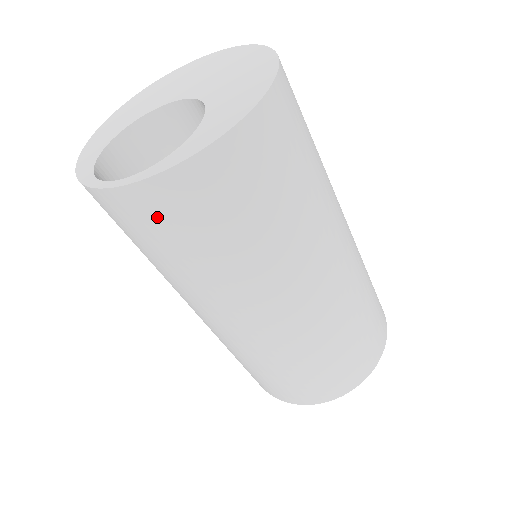
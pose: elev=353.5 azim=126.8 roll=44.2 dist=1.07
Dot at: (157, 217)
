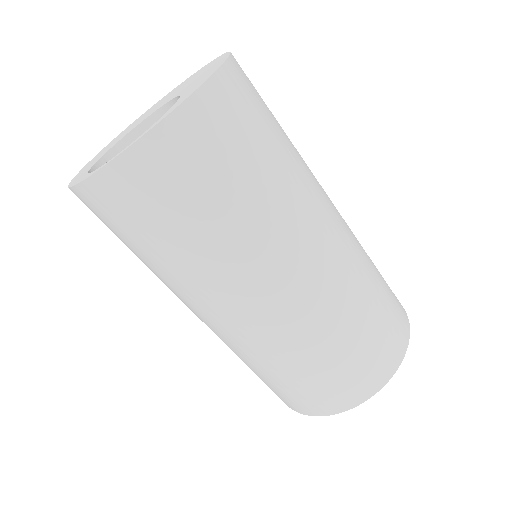
Dot at: (162, 178)
